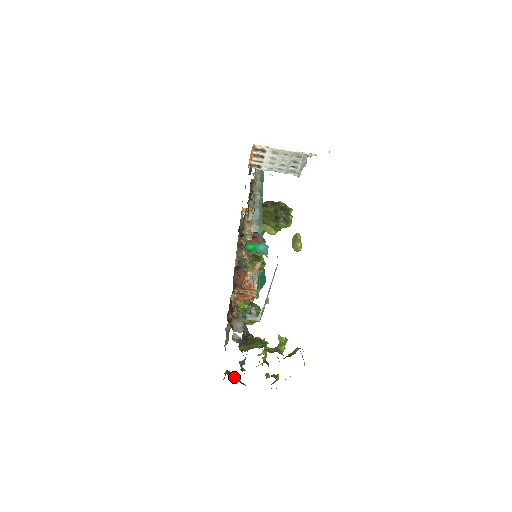
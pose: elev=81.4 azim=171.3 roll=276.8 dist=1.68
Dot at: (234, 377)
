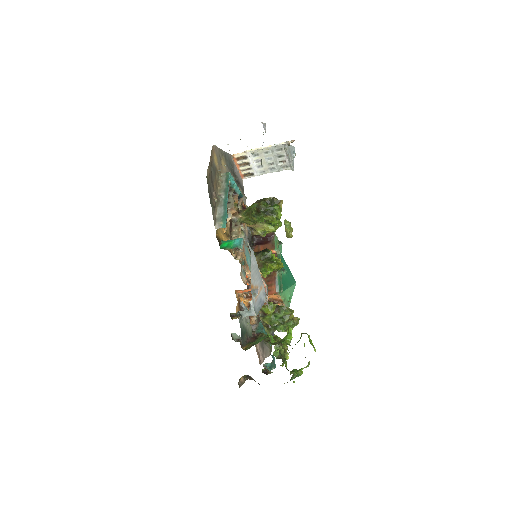
Dot at: (254, 380)
